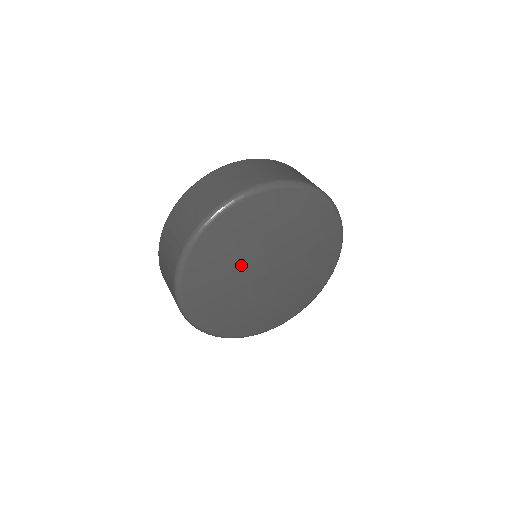
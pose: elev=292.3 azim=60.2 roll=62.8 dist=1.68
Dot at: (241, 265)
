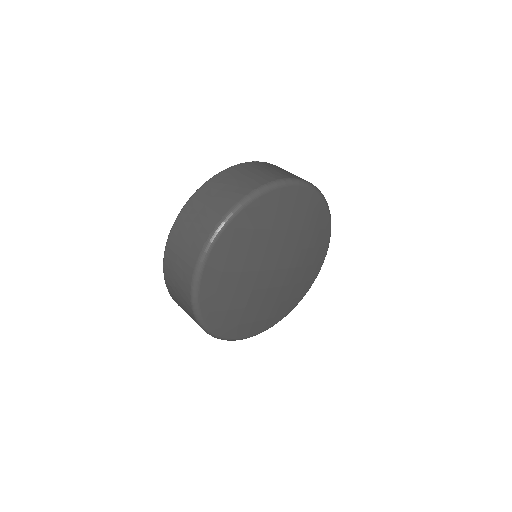
Dot at: (249, 292)
